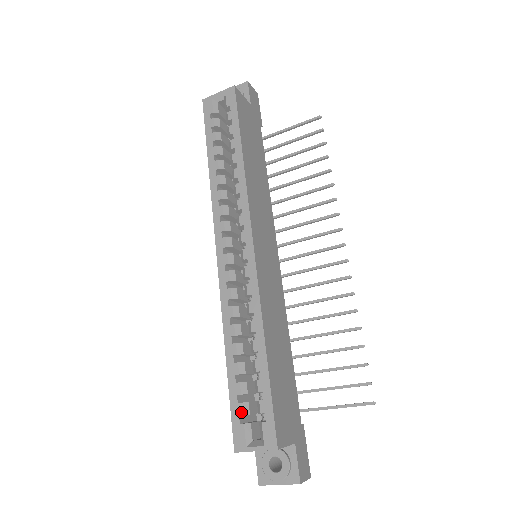
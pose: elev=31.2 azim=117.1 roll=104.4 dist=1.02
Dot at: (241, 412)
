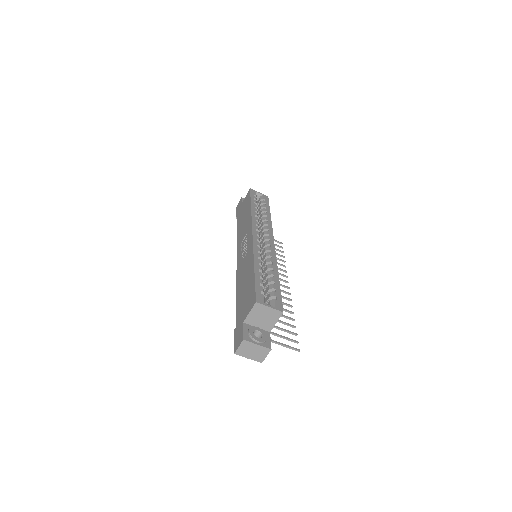
Dot at: (262, 290)
